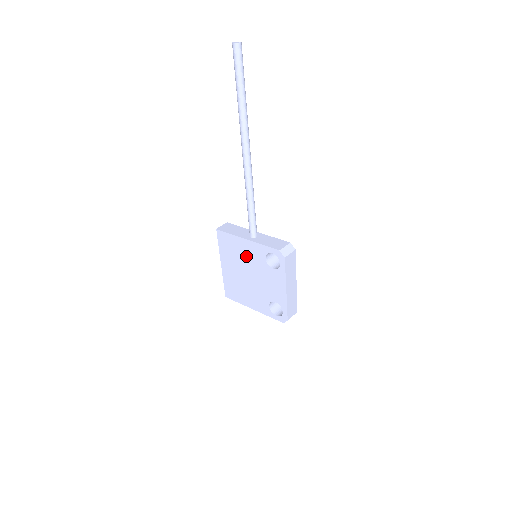
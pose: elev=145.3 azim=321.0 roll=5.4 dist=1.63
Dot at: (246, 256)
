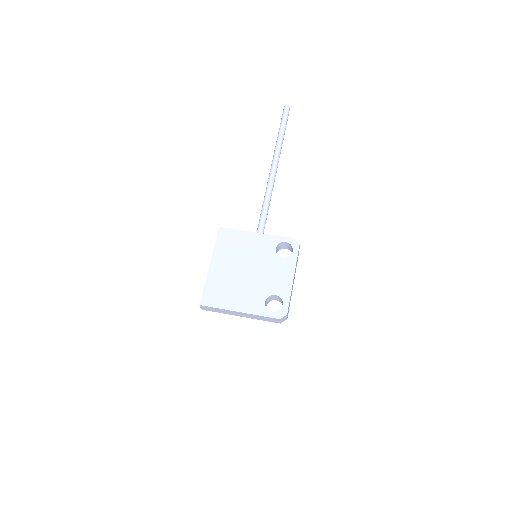
Dot at: (251, 249)
